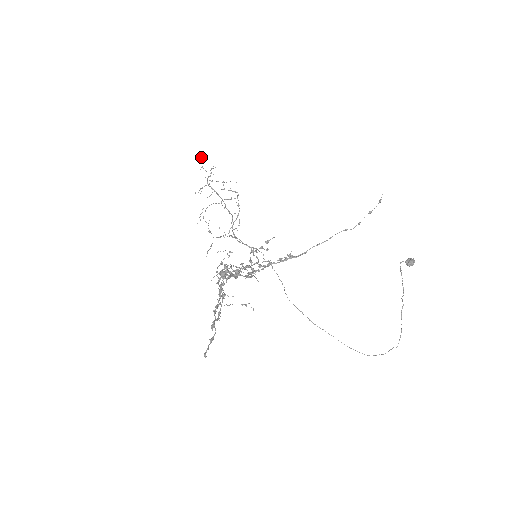
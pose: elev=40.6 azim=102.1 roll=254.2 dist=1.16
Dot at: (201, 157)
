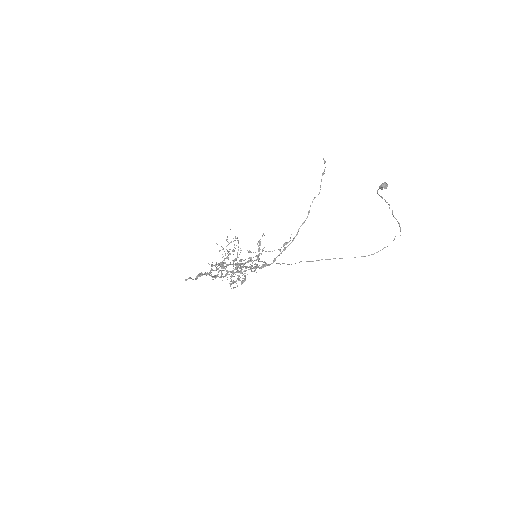
Dot at: (220, 250)
